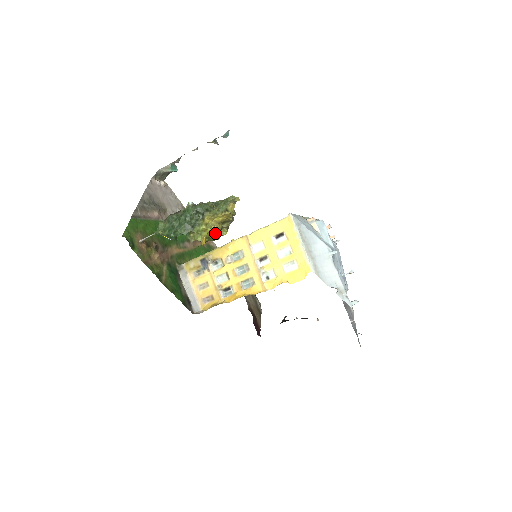
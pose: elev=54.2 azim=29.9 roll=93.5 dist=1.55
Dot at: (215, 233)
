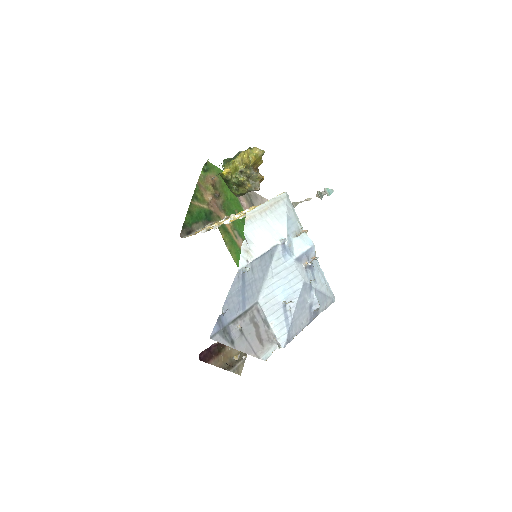
Dot at: (236, 171)
